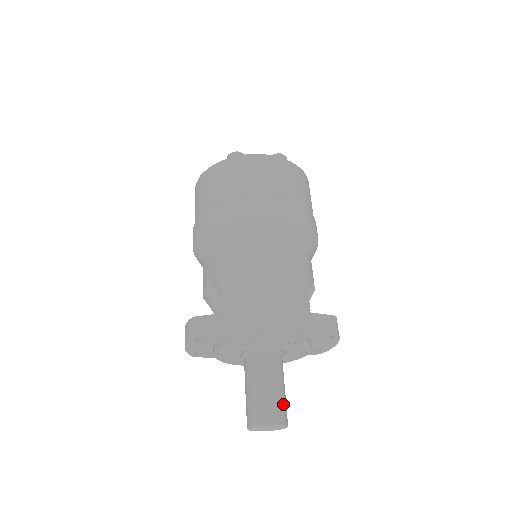
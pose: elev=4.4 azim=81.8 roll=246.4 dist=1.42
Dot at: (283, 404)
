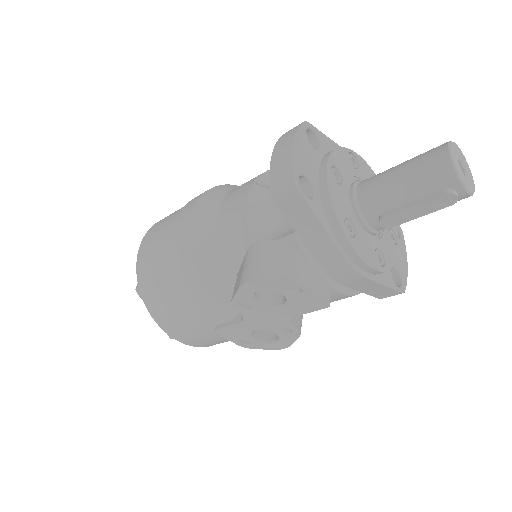
Dot at: occluded
